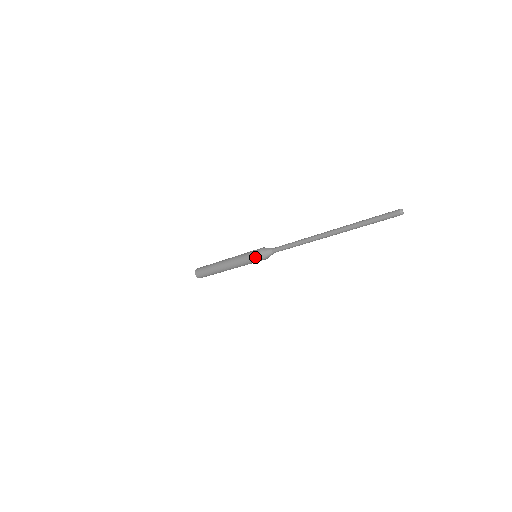
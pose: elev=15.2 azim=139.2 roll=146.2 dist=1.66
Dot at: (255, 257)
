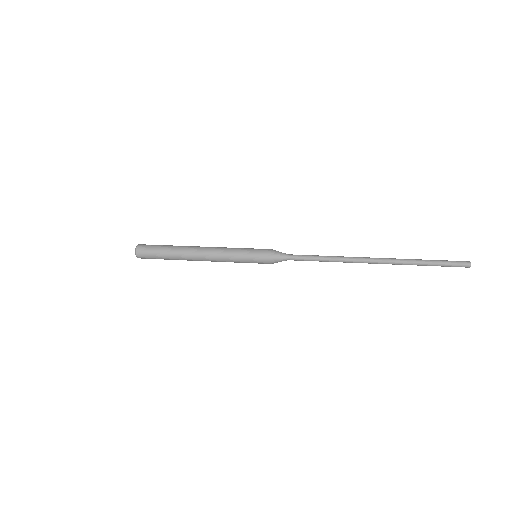
Dot at: (261, 262)
